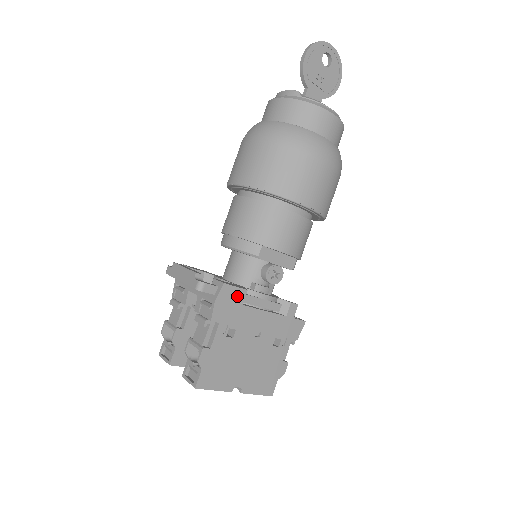
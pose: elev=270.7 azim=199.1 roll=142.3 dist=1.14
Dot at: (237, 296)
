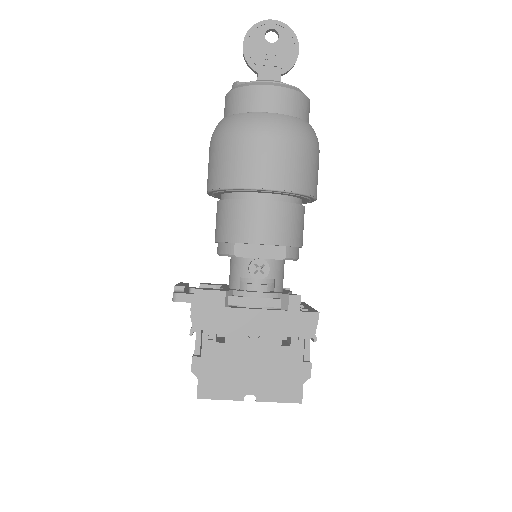
Dot at: (215, 299)
